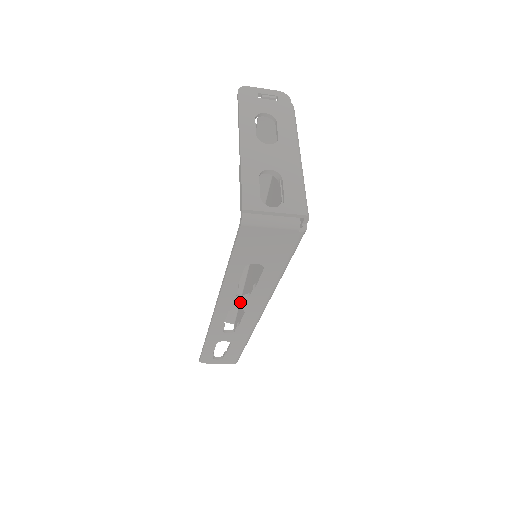
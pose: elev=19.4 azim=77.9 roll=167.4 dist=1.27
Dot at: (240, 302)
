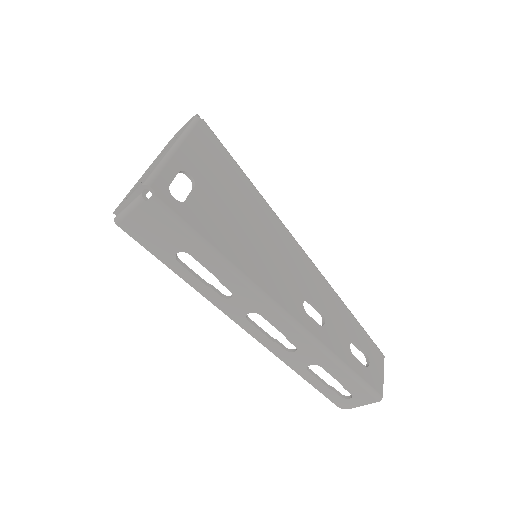
Dot at: (238, 304)
